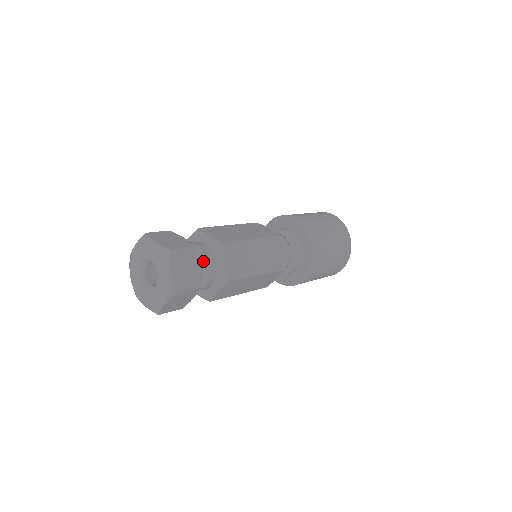
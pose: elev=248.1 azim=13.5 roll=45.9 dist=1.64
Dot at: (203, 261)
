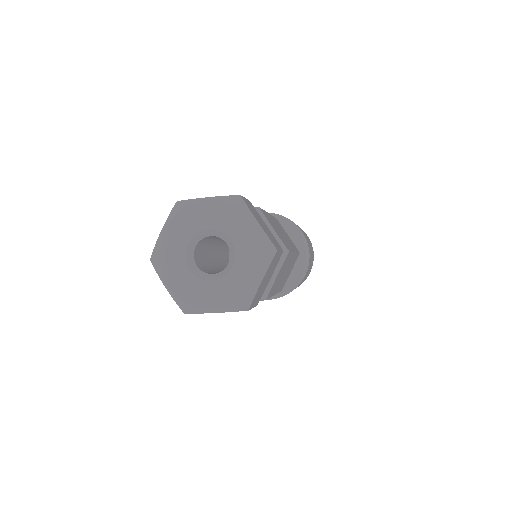
Dot at: occluded
